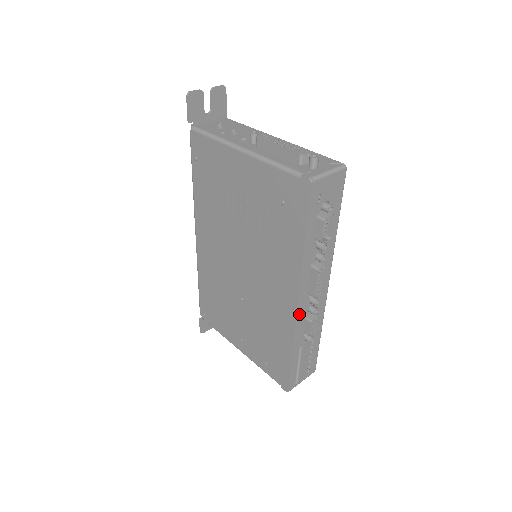
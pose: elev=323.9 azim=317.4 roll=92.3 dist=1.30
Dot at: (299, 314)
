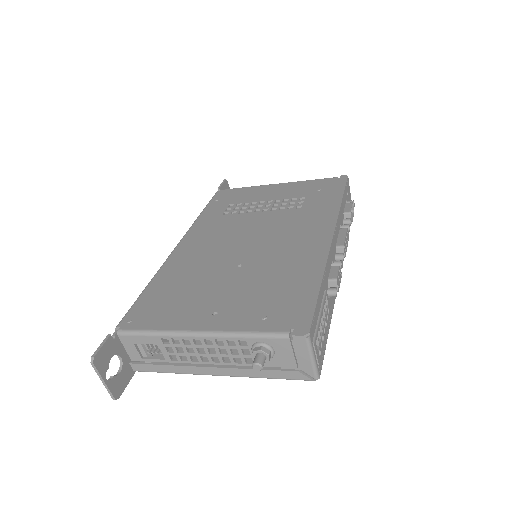
Dot at: (331, 247)
